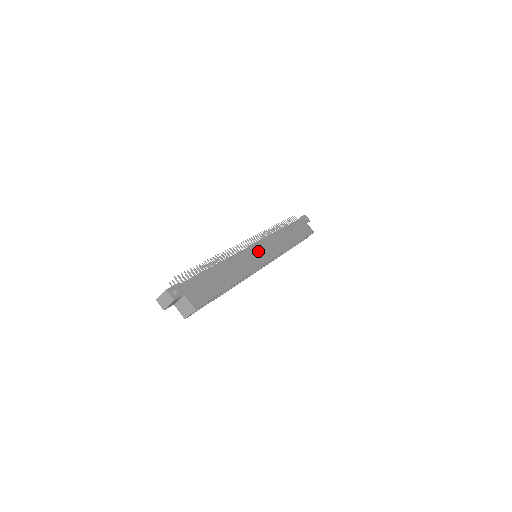
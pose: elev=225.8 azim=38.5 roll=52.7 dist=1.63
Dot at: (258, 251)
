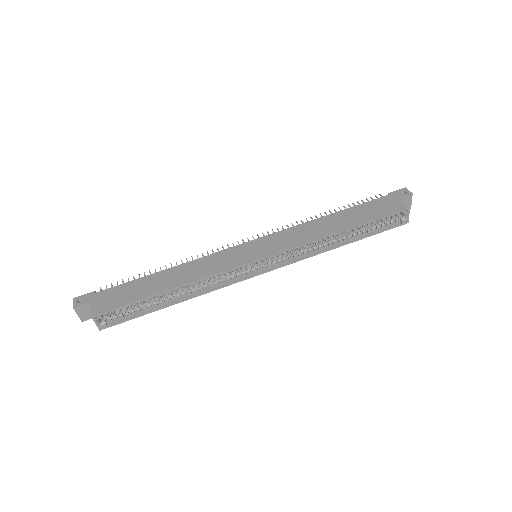
Dot at: (250, 248)
